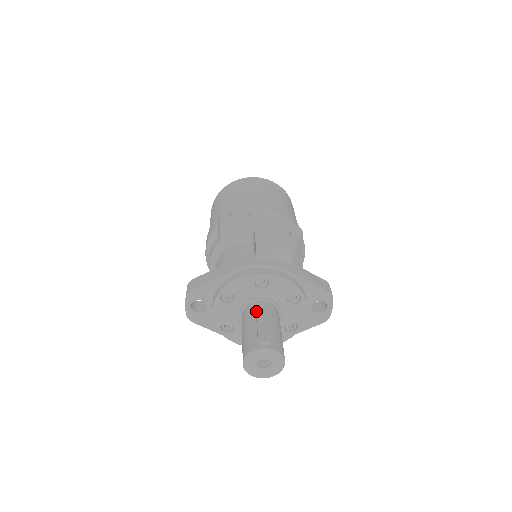
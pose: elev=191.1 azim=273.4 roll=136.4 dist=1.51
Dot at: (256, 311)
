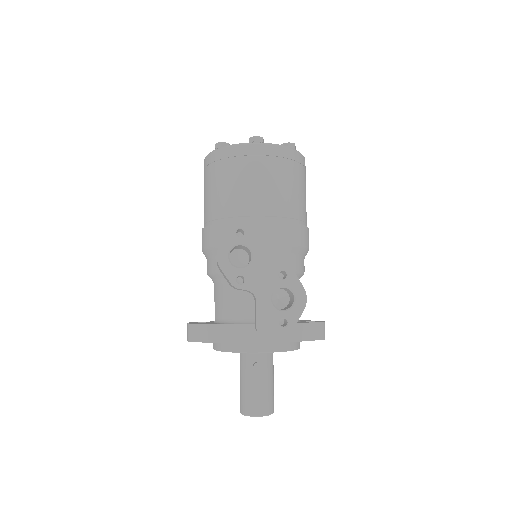
Dot at: (253, 374)
